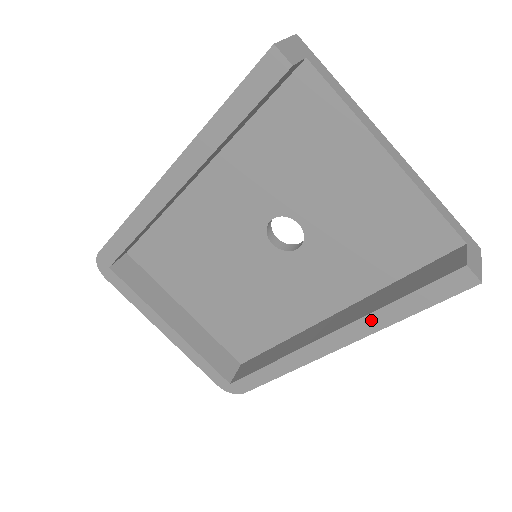
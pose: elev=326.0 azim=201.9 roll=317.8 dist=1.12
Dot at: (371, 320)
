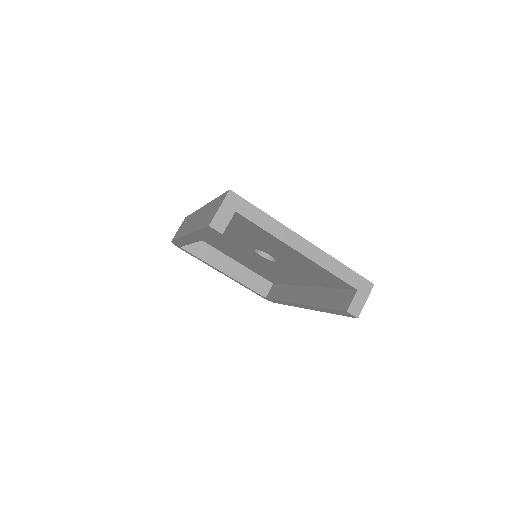
Dot at: (317, 308)
